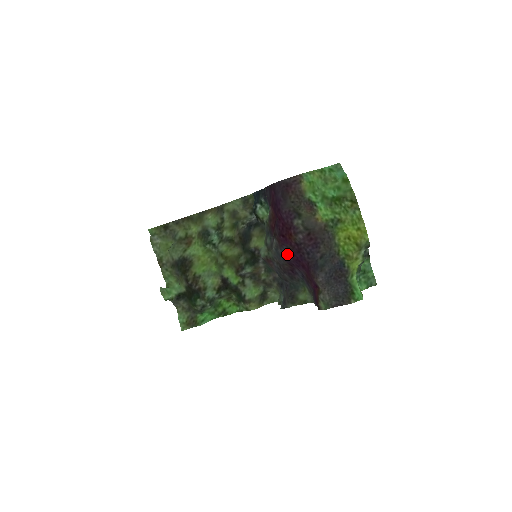
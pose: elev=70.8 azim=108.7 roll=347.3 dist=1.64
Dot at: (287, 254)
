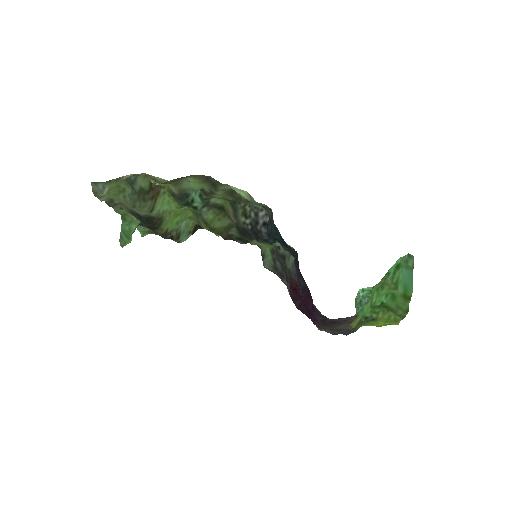
Dot at: occluded
